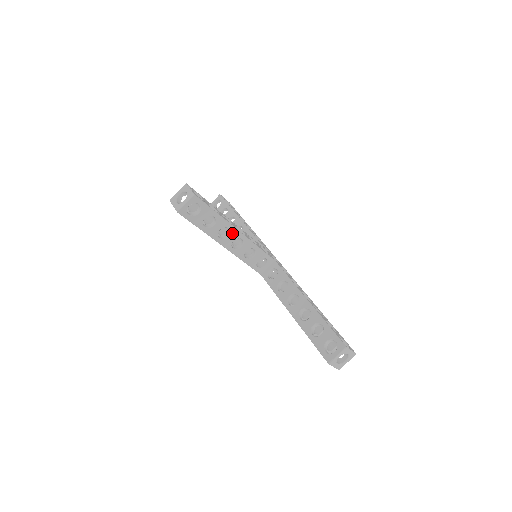
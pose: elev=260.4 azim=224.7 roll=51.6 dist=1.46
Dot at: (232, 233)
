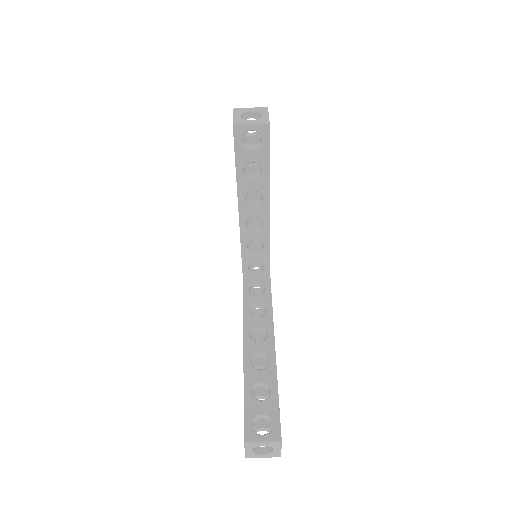
Dot at: (261, 207)
